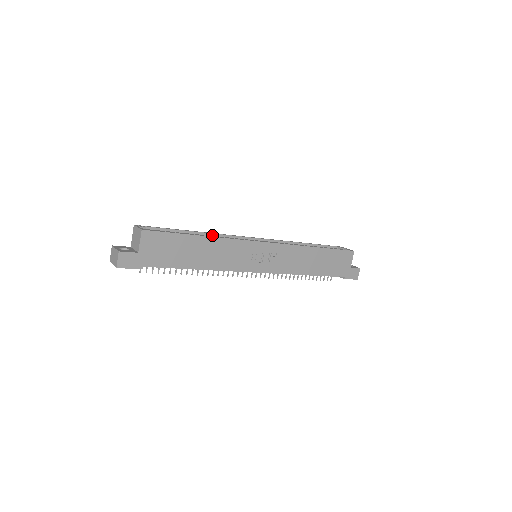
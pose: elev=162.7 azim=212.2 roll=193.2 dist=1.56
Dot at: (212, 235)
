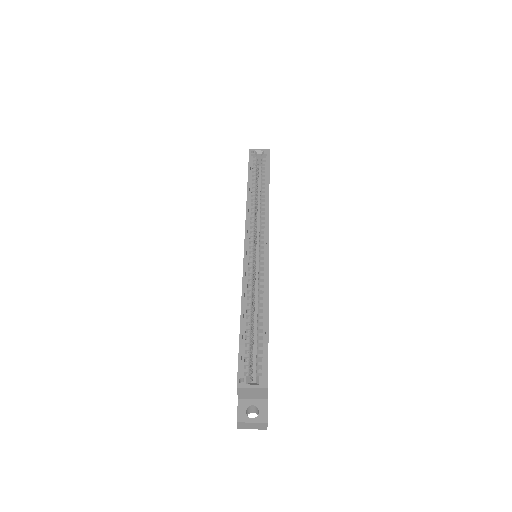
Dot at: (244, 293)
